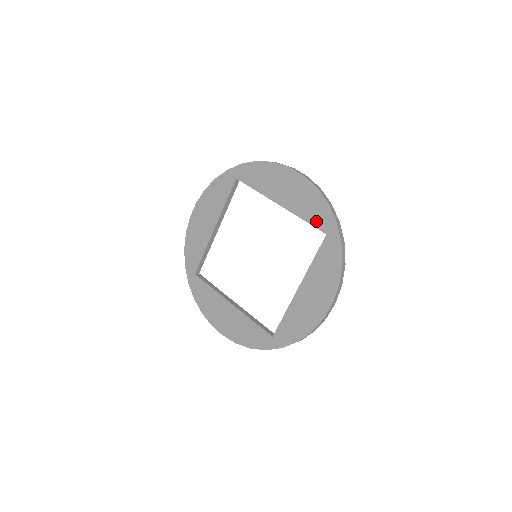
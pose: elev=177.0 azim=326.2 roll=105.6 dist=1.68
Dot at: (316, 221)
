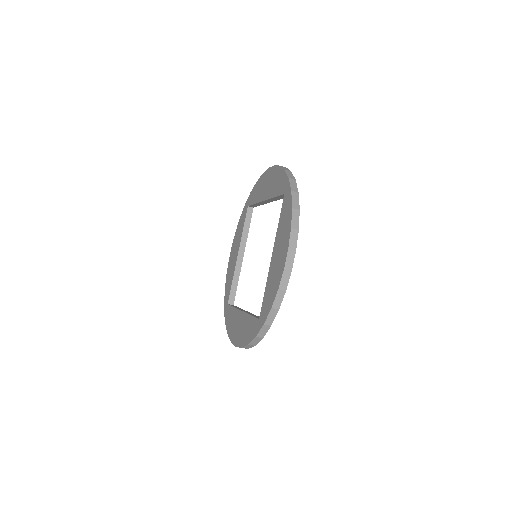
Dot at: (279, 190)
